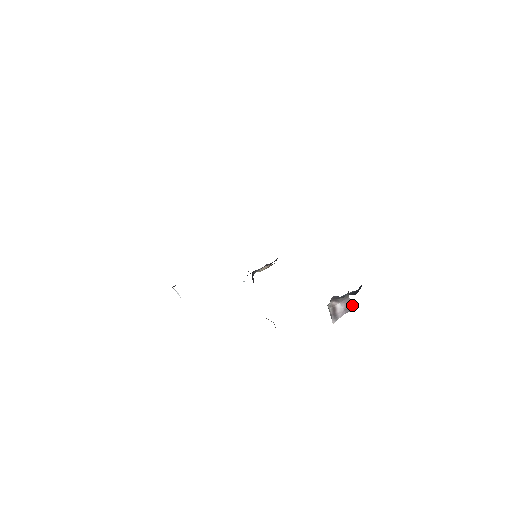
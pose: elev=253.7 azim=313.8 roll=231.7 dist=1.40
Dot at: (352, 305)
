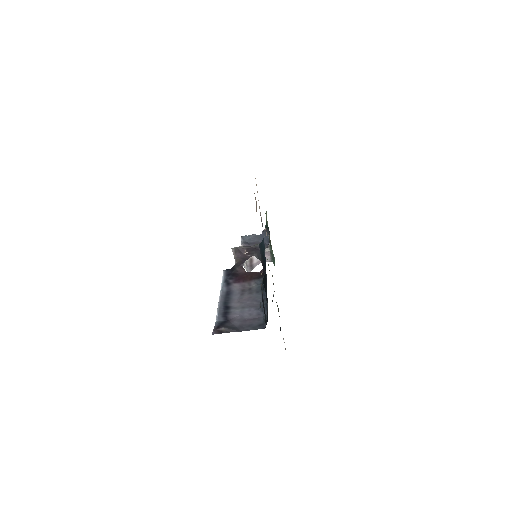
Dot at: (270, 257)
